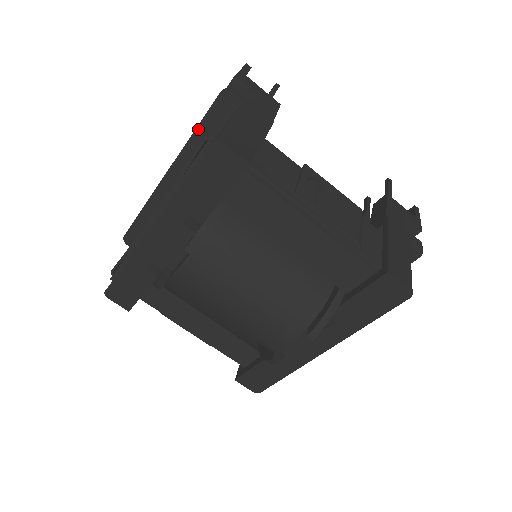
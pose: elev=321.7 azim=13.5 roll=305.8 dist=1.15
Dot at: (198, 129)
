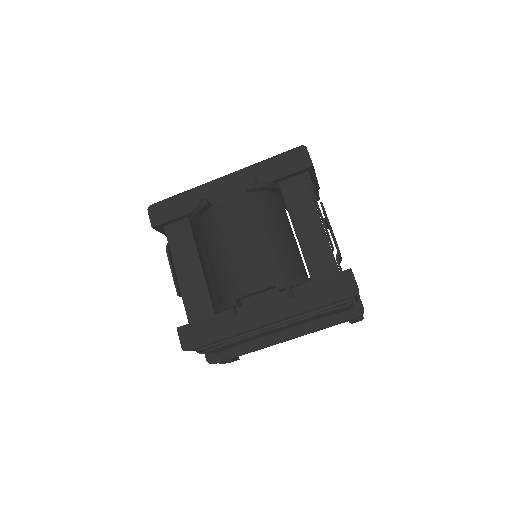
Dot at: occluded
